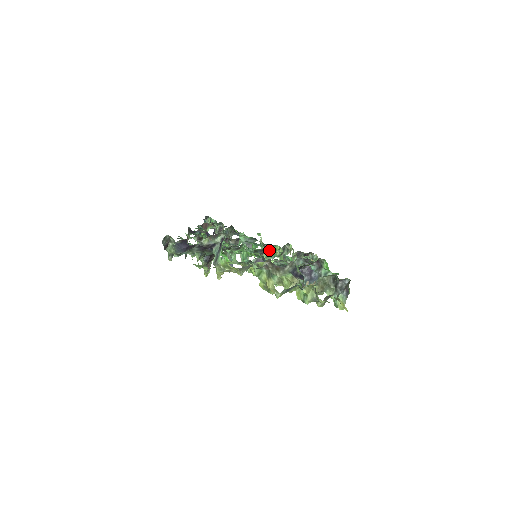
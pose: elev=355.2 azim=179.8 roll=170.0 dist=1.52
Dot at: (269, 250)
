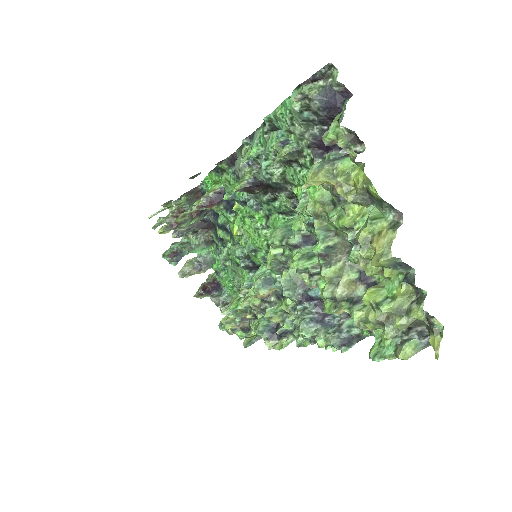
Dot at: occluded
